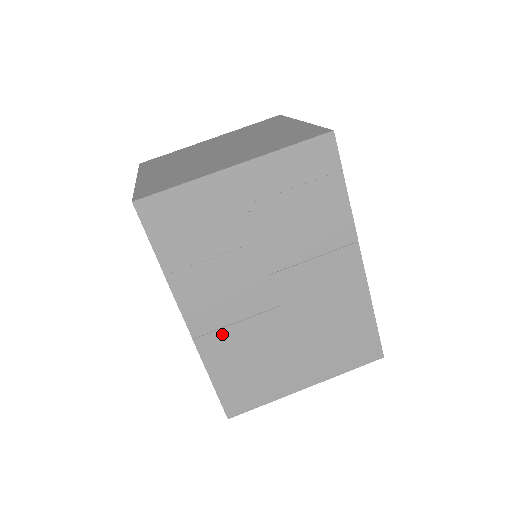
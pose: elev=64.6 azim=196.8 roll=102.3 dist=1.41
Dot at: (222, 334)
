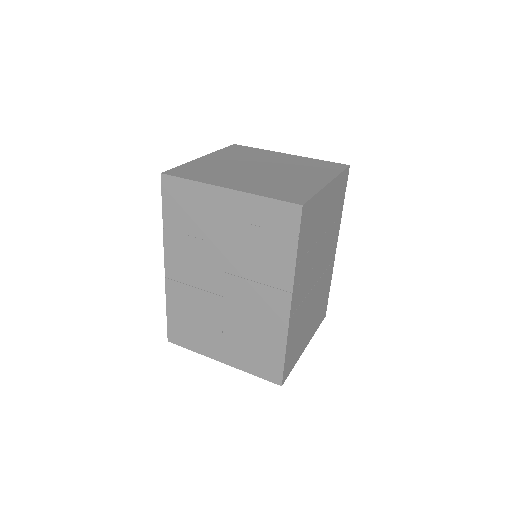
Dot at: (182, 287)
